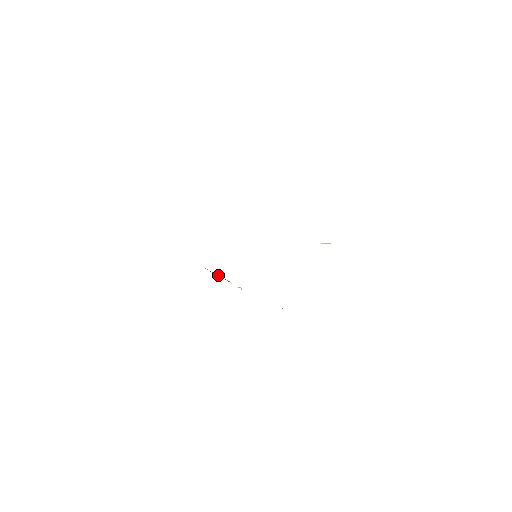
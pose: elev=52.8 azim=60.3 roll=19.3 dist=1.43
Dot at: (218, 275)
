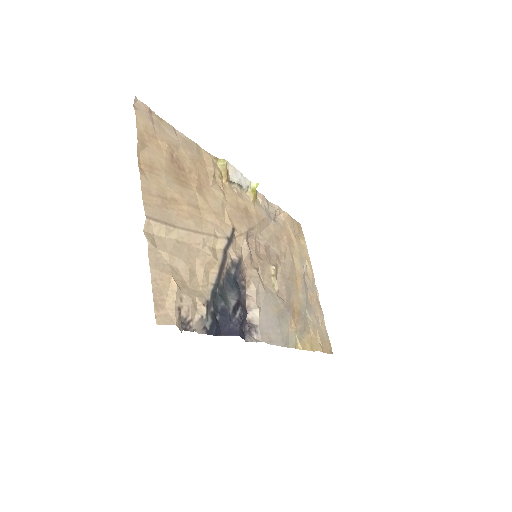
Dot at: (236, 186)
